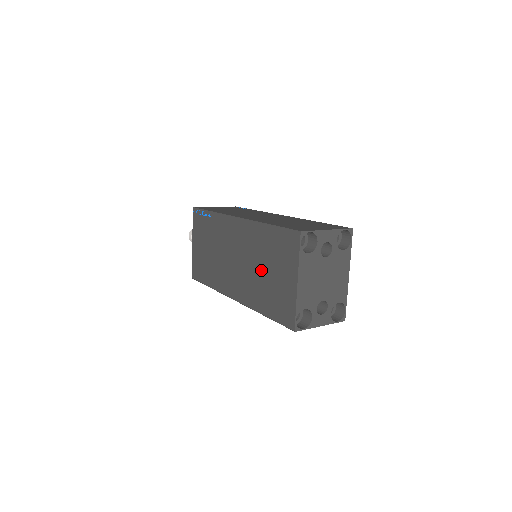
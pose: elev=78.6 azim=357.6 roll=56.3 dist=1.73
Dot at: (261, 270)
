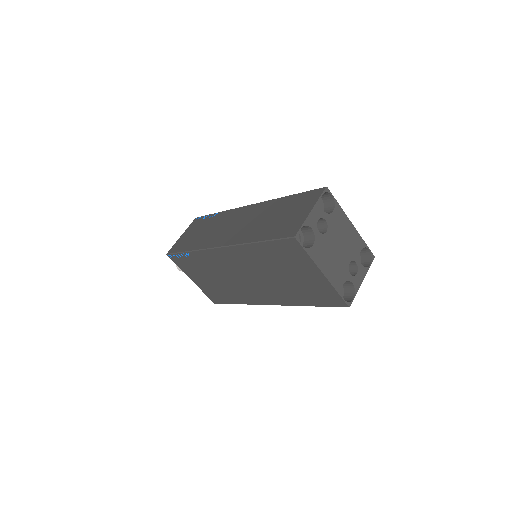
Dot at: (279, 277)
